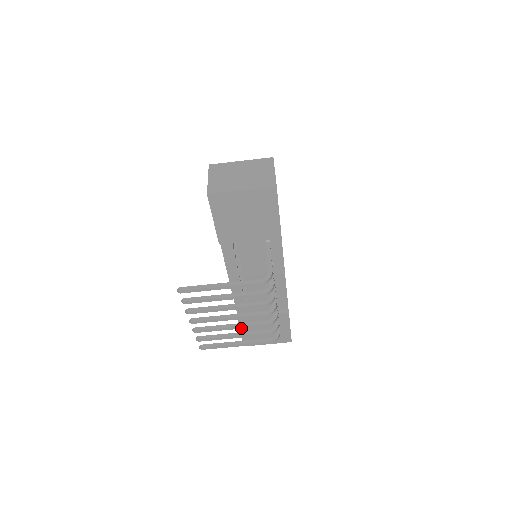
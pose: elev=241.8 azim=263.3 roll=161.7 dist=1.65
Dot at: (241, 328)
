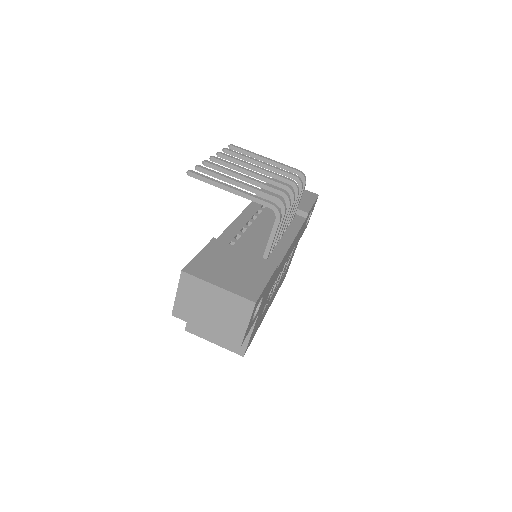
Dot at: (253, 180)
